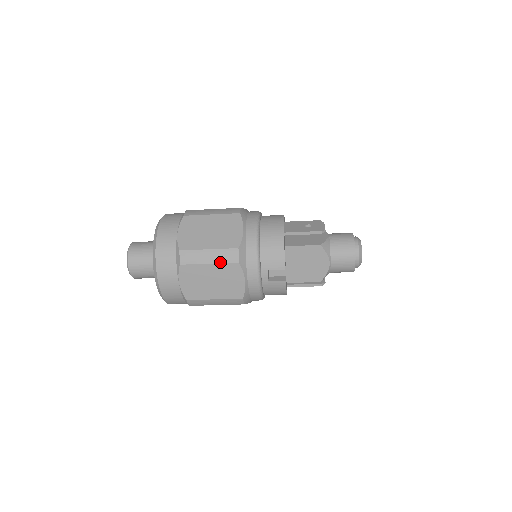
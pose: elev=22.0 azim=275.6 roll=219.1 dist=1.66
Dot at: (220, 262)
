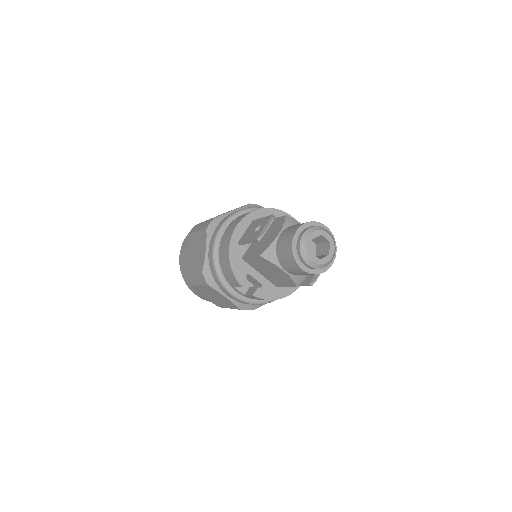
Dot at: (201, 284)
